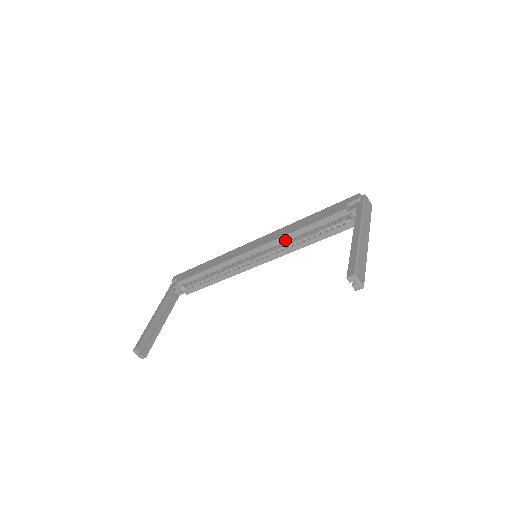
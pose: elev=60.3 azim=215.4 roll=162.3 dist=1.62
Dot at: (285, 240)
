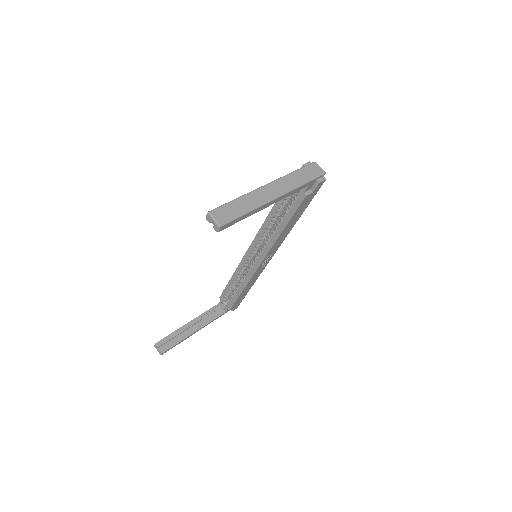
Dot at: (264, 230)
